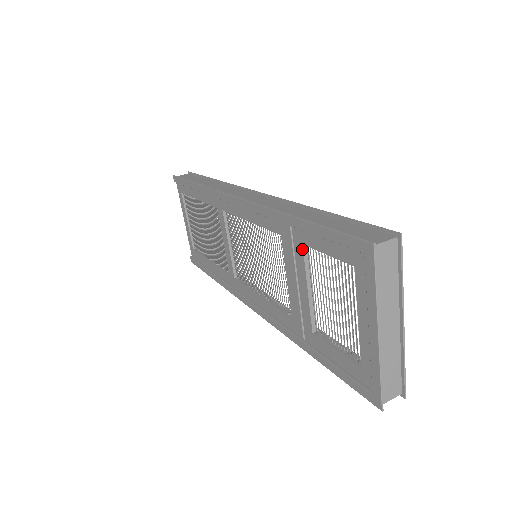
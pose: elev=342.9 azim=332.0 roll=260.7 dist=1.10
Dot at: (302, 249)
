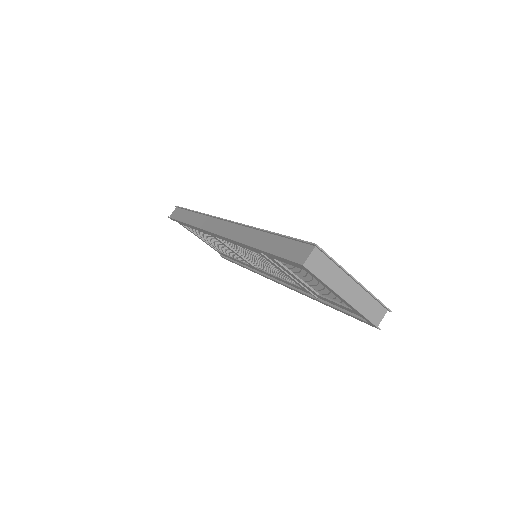
Dot at: (274, 260)
